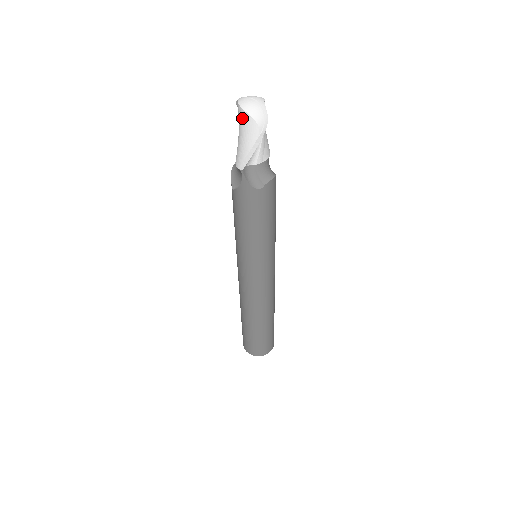
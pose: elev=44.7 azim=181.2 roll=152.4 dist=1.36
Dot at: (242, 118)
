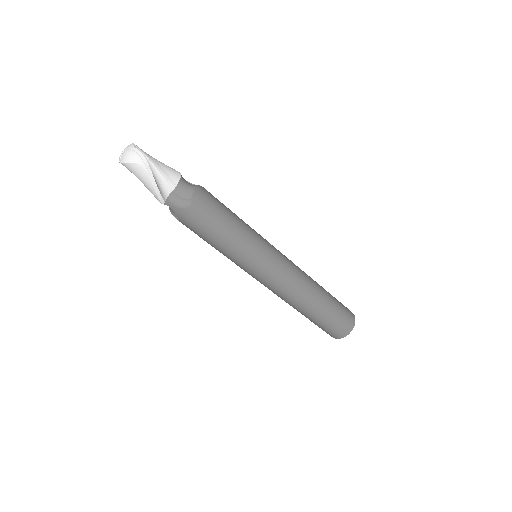
Dot at: (128, 169)
